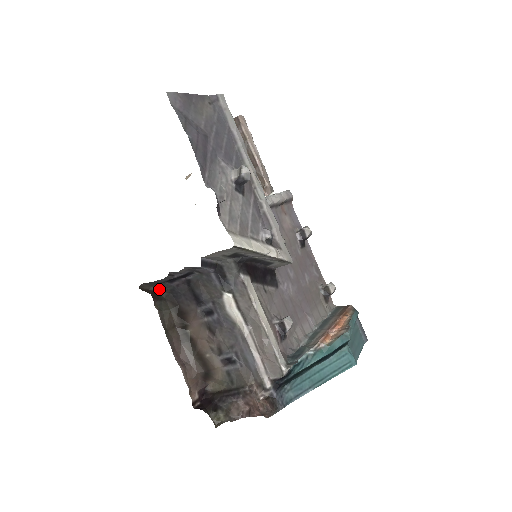
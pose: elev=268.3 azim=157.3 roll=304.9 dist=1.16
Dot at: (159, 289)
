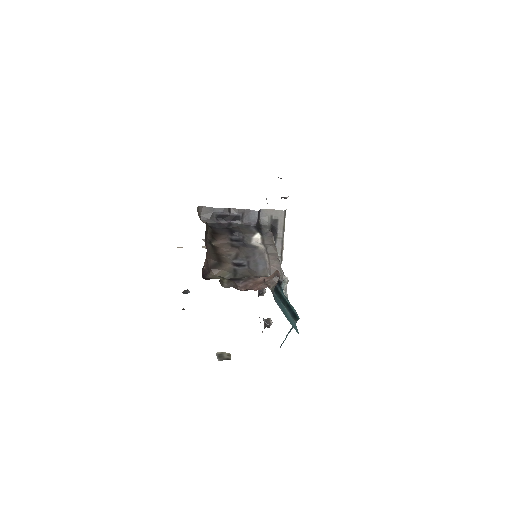
Dot at: (203, 220)
